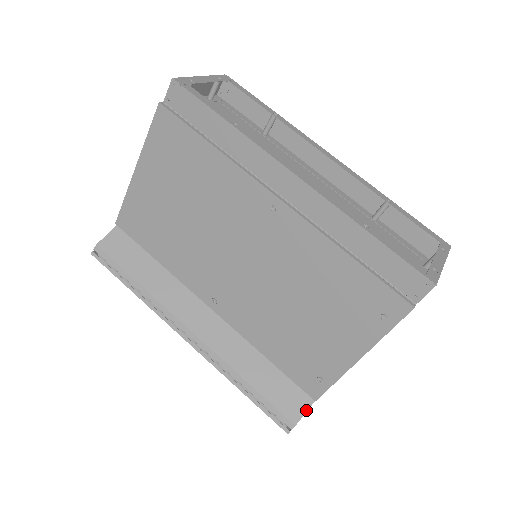
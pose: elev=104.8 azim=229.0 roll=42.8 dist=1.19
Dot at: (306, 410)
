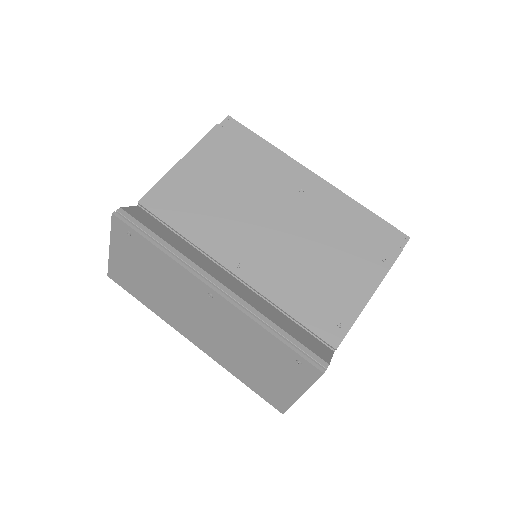
Dot at: (331, 357)
